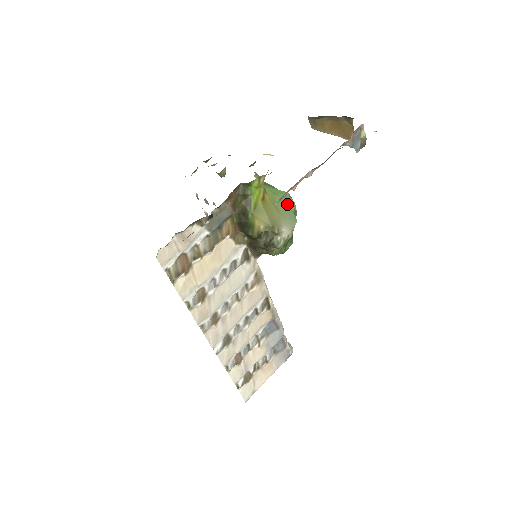
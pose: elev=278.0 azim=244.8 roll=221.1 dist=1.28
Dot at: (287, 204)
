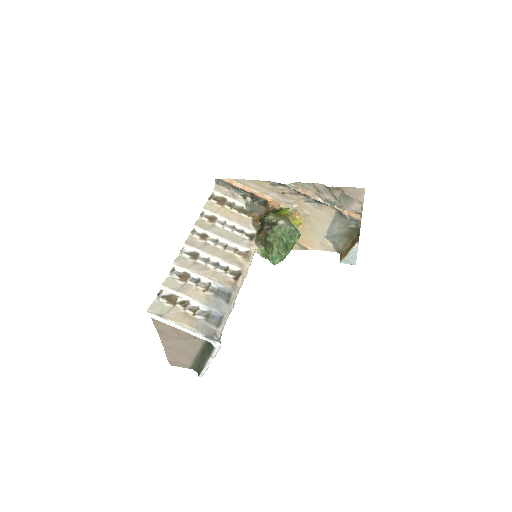
Dot at: occluded
